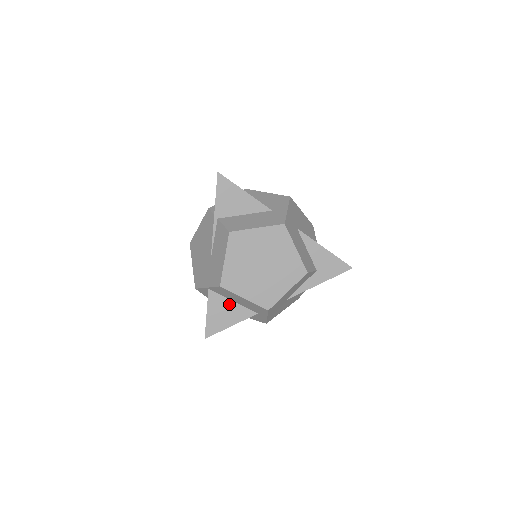
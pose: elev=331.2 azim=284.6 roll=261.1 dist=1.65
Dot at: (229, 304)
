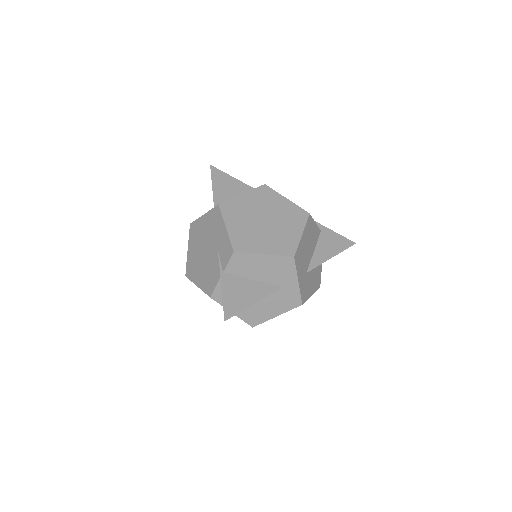
Dot at: occluded
